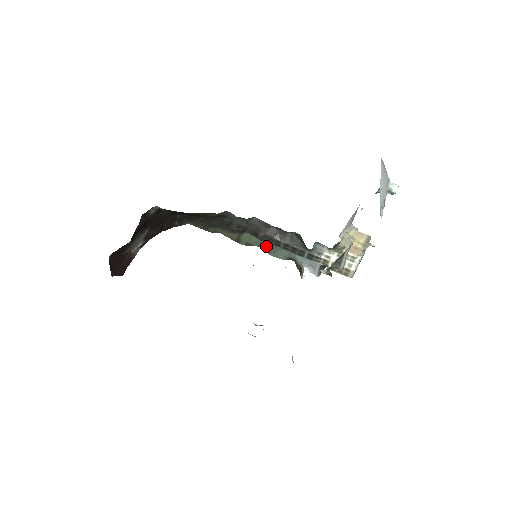
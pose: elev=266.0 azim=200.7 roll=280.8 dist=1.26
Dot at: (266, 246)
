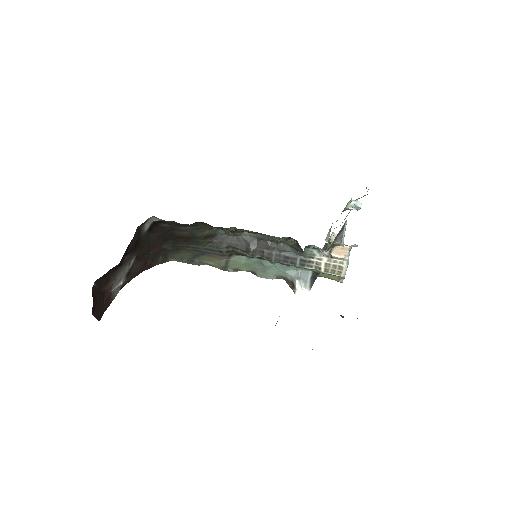
Dot at: (255, 267)
